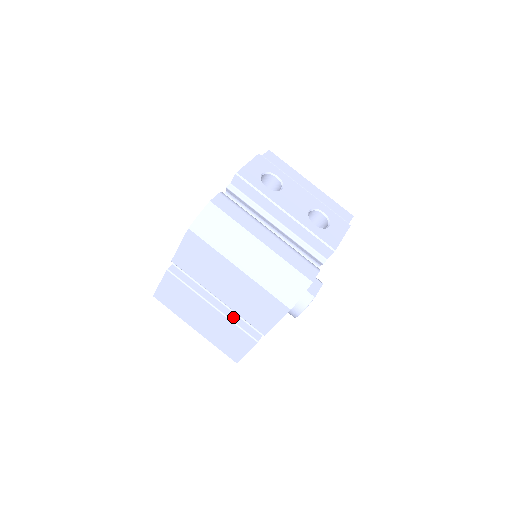
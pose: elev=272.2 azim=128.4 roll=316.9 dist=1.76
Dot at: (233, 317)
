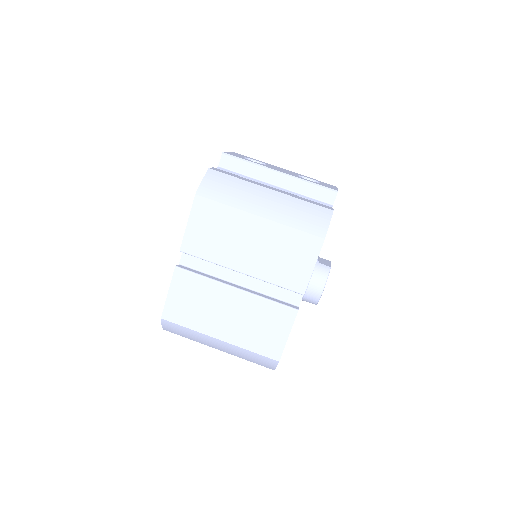
Dot at: (261, 296)
